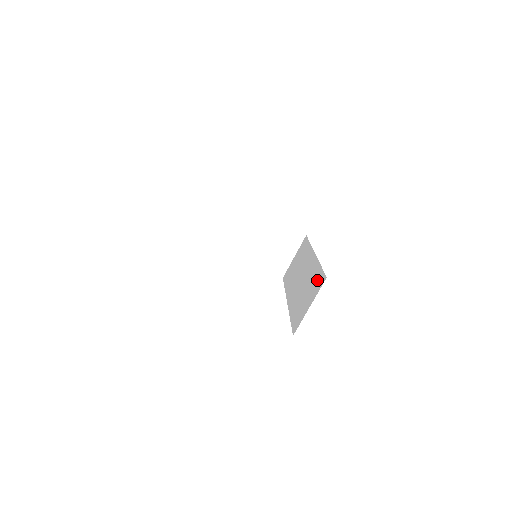
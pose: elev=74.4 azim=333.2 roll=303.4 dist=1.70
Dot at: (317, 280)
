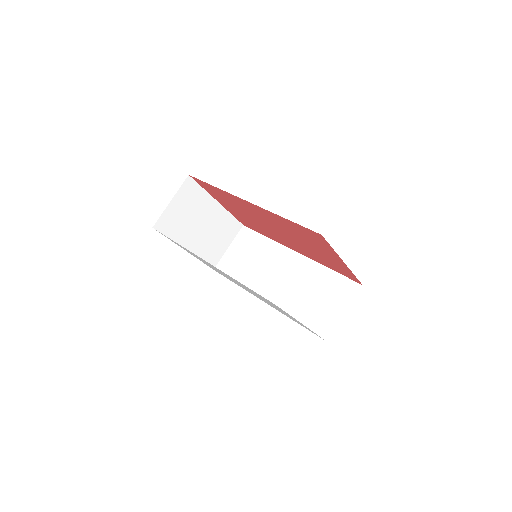
Dot at: (338, 285)
